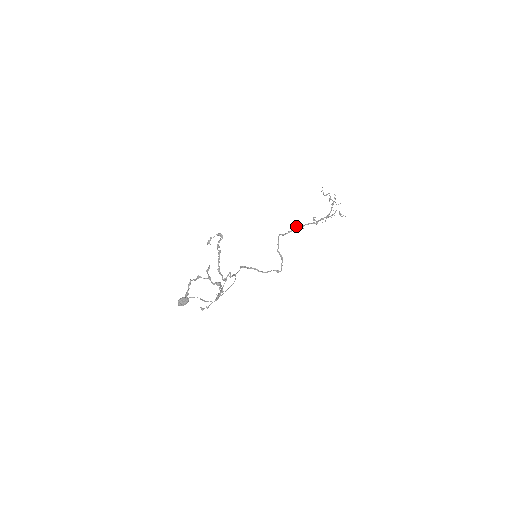
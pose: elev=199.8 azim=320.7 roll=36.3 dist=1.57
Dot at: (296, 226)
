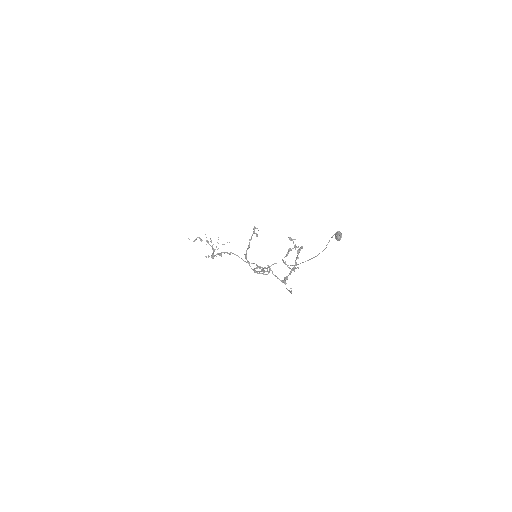
Dot at: (221, 252)
